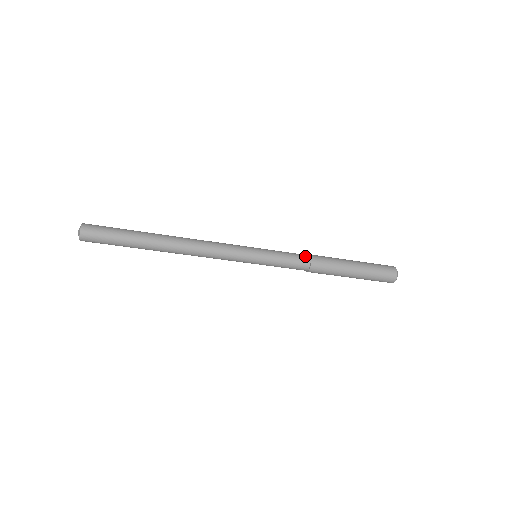
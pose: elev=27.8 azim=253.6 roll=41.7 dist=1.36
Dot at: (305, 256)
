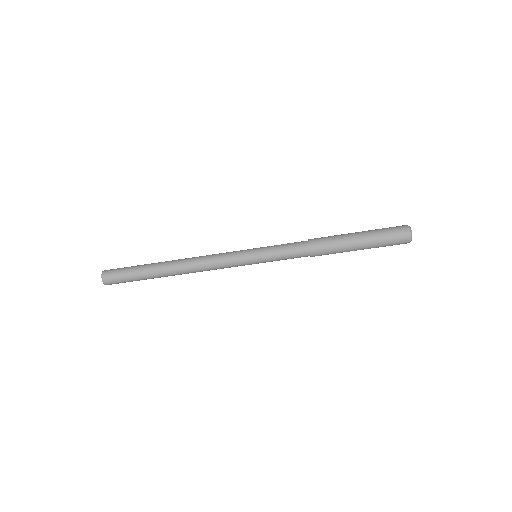
Dot at: (303, 242)
